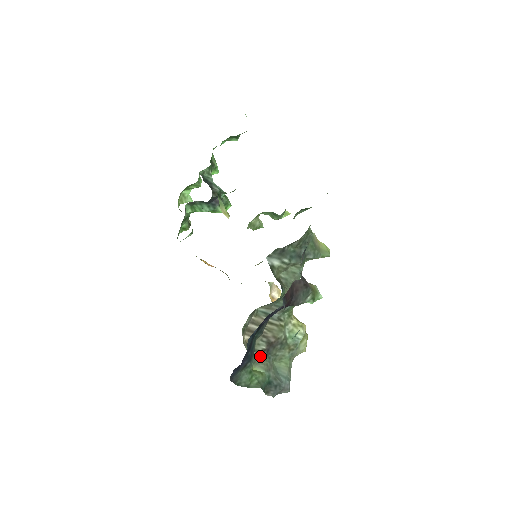
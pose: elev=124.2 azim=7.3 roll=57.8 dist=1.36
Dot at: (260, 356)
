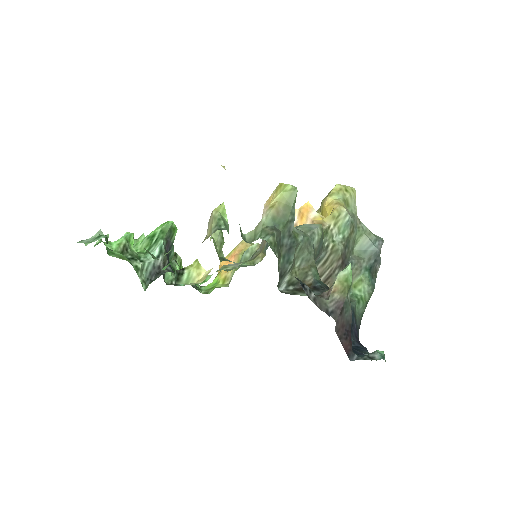
Dot at: occluded
